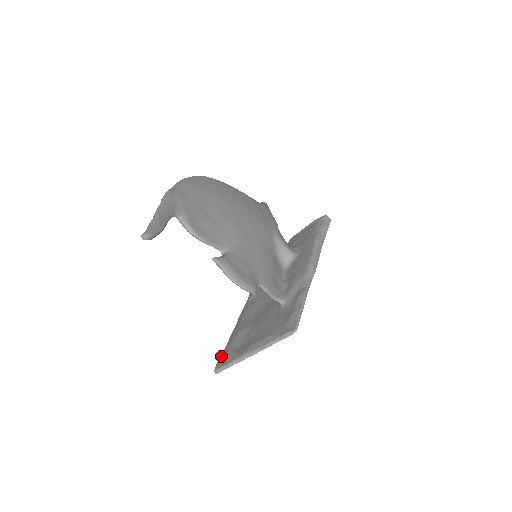
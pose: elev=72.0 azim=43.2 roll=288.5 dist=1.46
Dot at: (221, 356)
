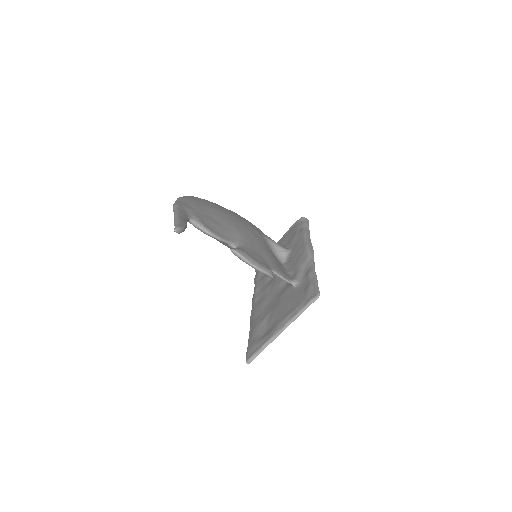
Dot at: (248, 349)
